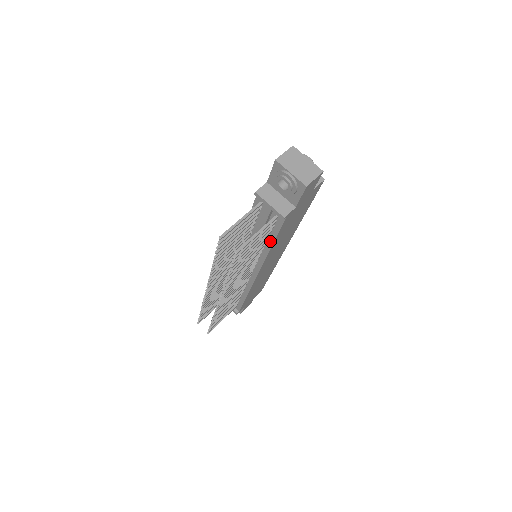
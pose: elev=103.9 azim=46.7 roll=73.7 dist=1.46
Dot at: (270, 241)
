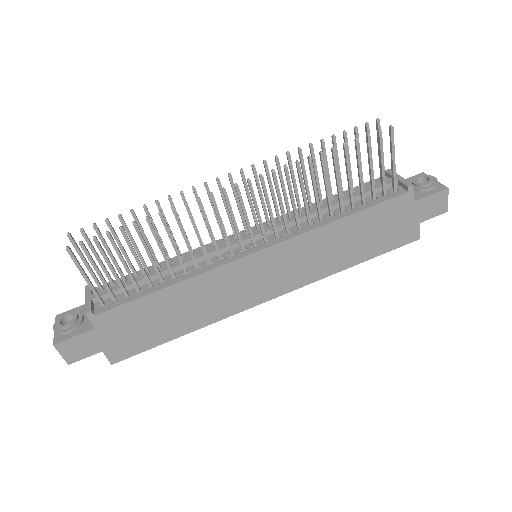
Dot at: (348, 212)
